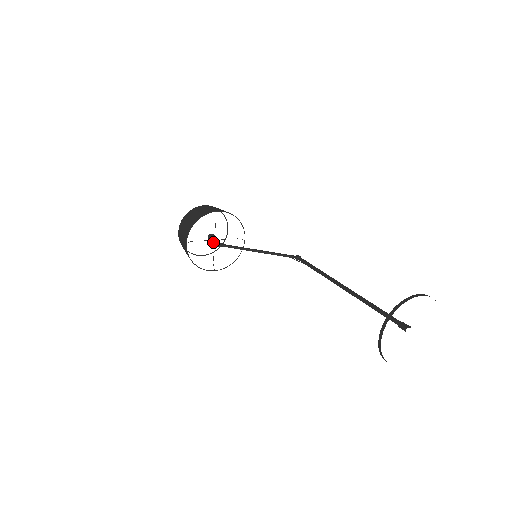
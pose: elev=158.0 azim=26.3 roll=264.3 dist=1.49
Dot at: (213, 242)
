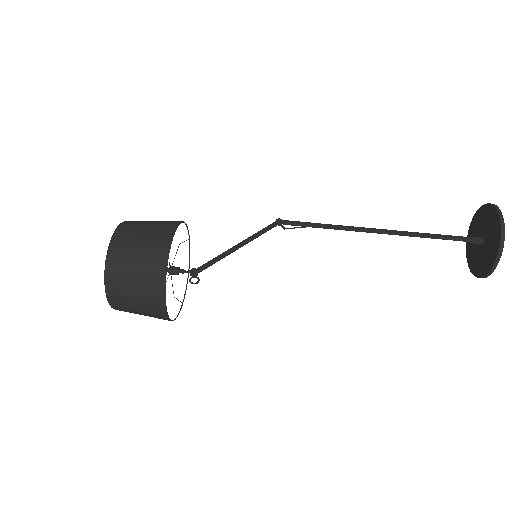
Dot at: occluded
